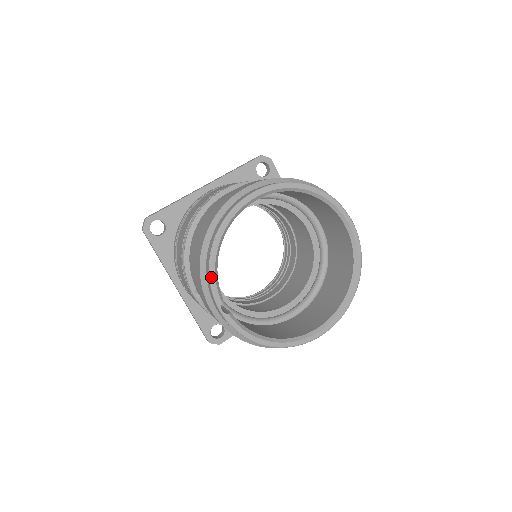
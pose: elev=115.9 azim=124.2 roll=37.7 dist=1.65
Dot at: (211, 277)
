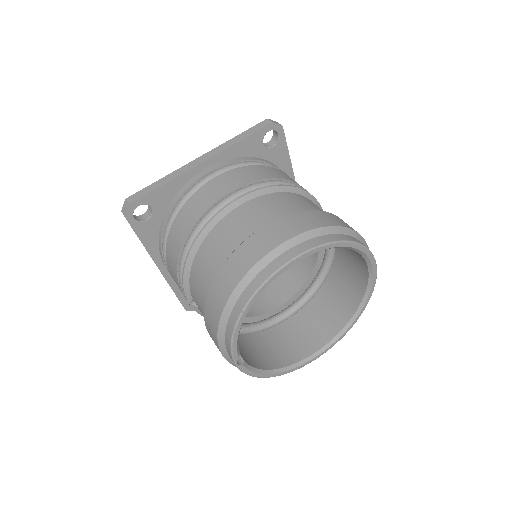
Dot at: (233, 341)
